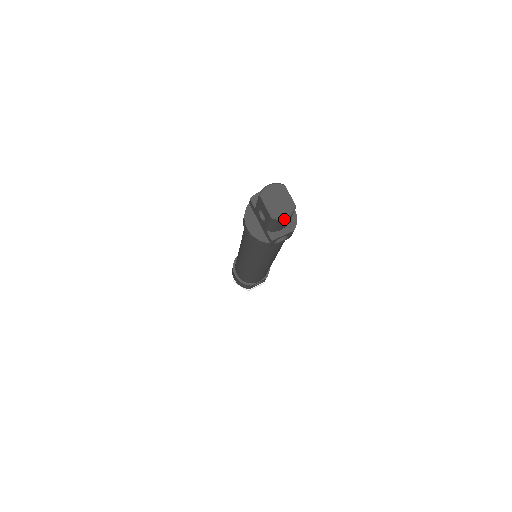
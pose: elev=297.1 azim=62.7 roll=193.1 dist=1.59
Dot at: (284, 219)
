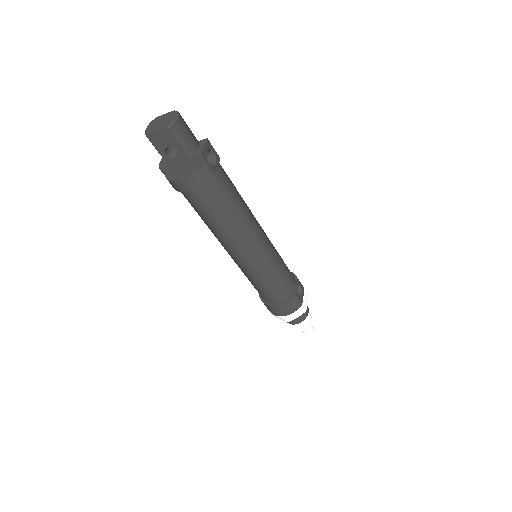
Dot at: (178, 121)
